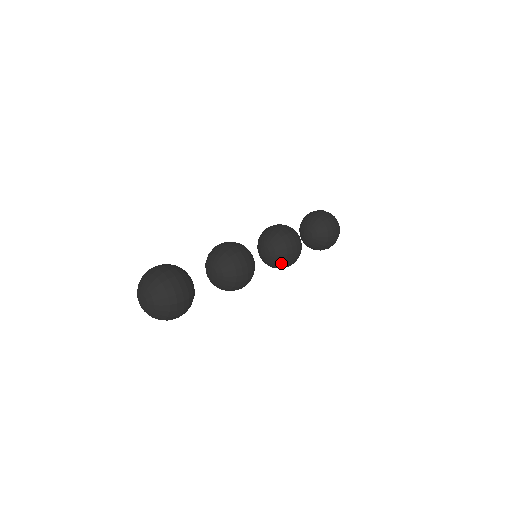
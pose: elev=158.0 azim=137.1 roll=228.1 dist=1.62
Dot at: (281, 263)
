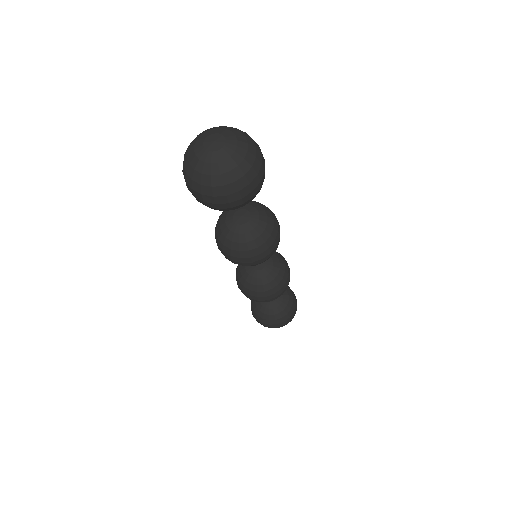
Dot at: (281, 270)
